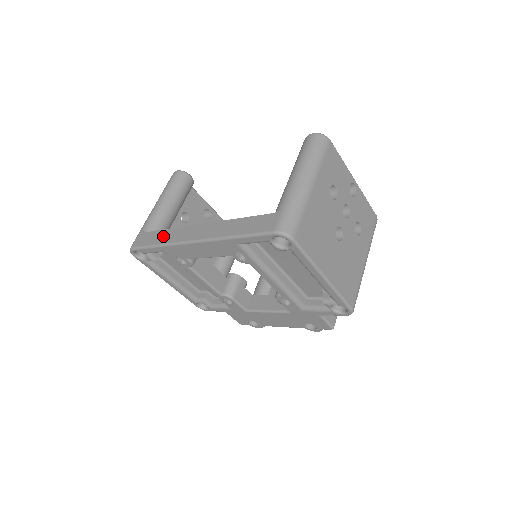
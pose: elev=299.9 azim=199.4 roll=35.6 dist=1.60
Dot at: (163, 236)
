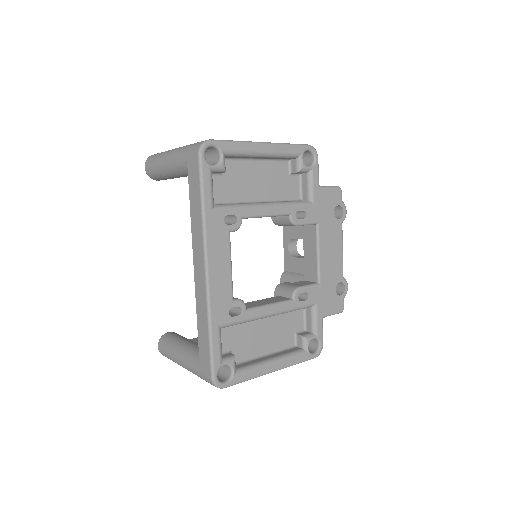
Dot at: (202, 324)
